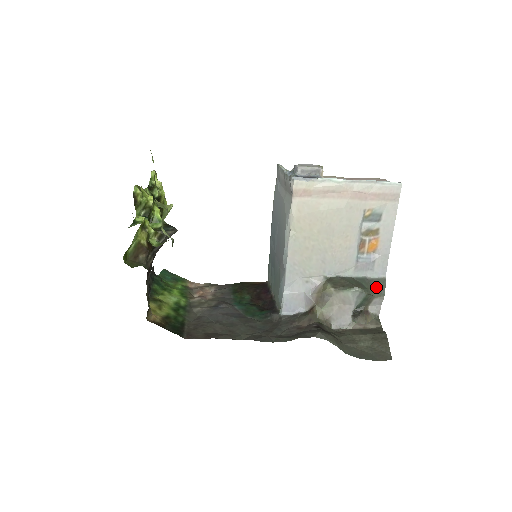
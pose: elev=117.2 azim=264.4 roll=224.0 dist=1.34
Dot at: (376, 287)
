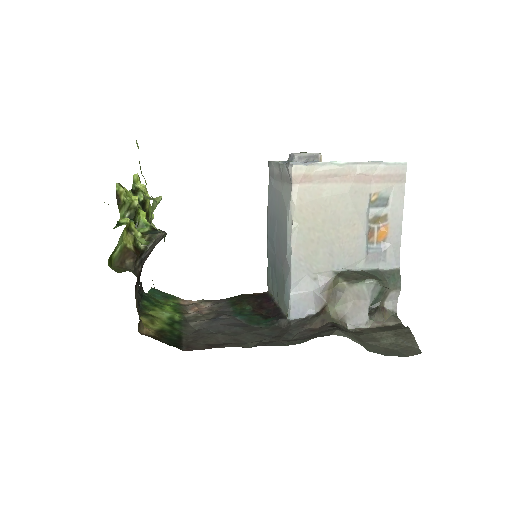
Dot at: (391, 279)
